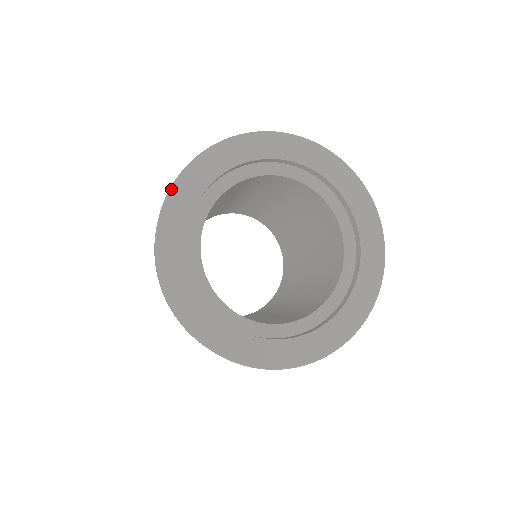
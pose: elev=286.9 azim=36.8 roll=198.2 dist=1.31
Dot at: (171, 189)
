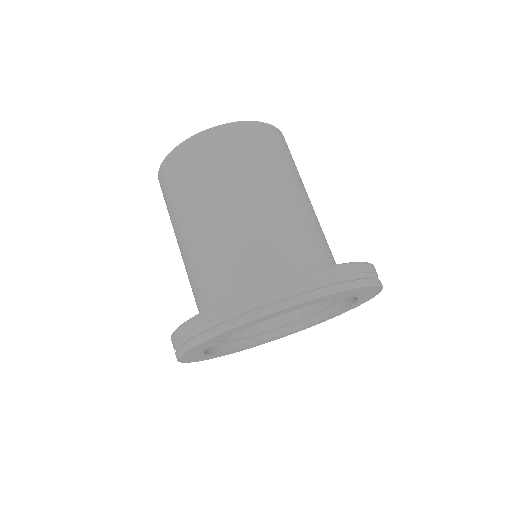
Dot at: (250, 322)
